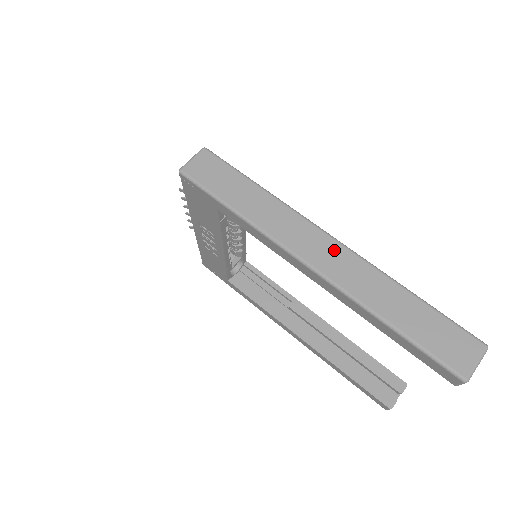
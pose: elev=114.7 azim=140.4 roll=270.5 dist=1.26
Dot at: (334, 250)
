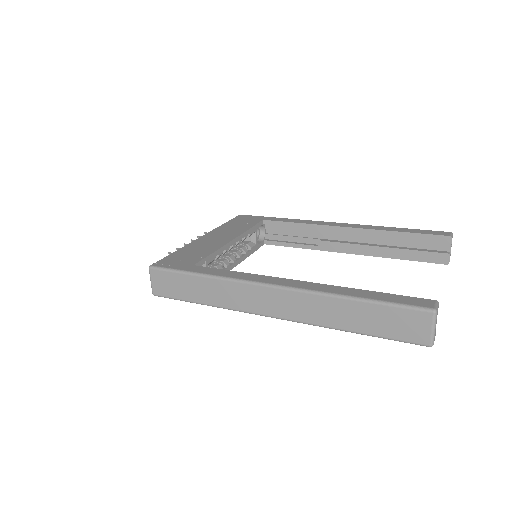
Dot at: (280, 297)
